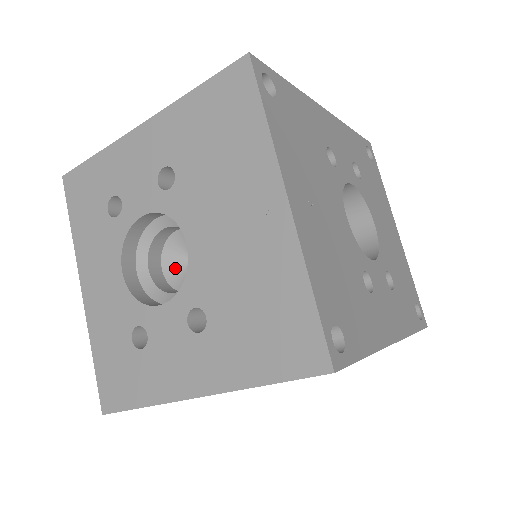
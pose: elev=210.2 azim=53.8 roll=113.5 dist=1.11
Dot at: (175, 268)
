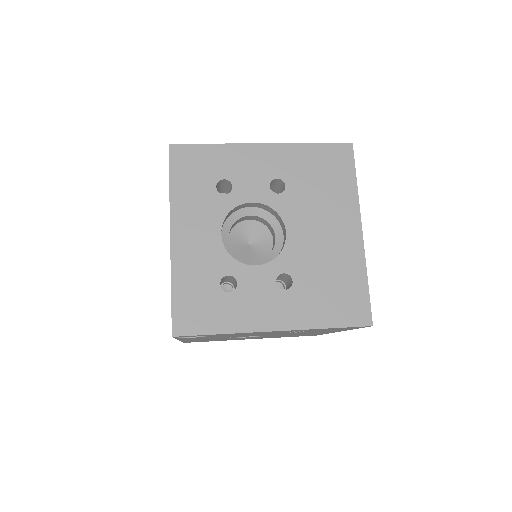
Dot at: (236, 245)
